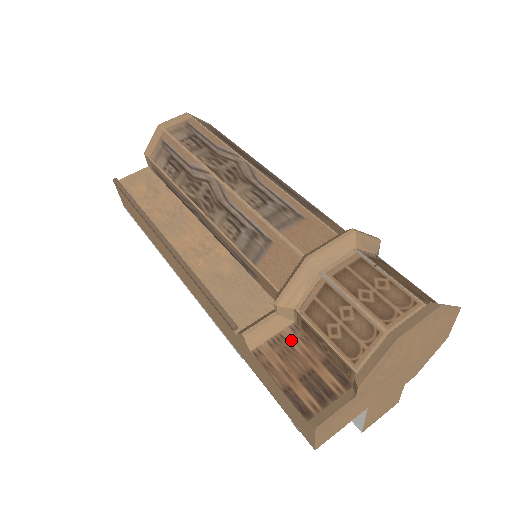
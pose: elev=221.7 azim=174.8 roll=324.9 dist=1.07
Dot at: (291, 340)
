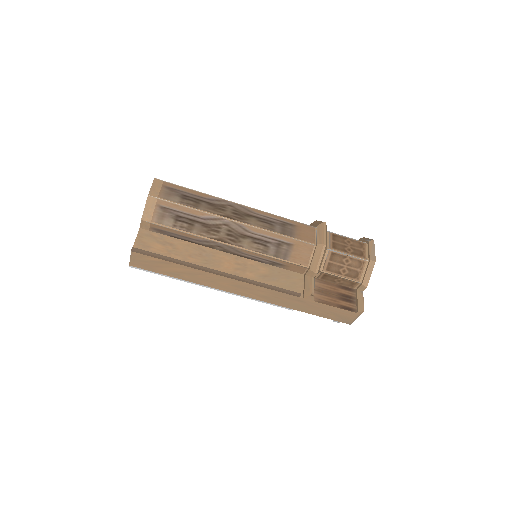
Dot at: (322, 286)
